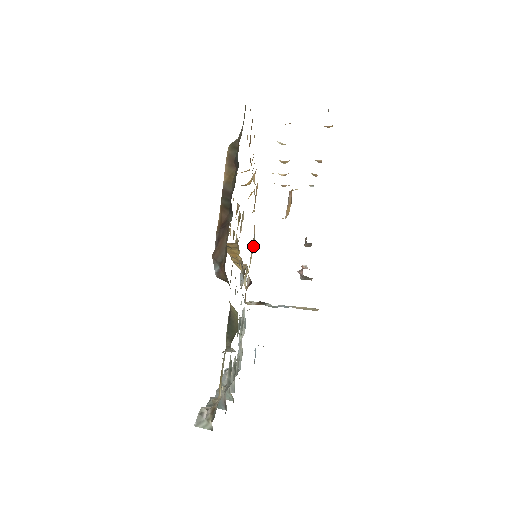
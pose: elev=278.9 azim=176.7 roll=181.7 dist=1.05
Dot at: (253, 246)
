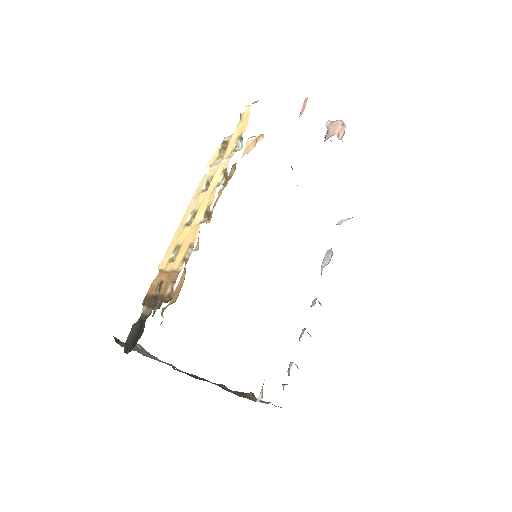
Dot at: occluded
